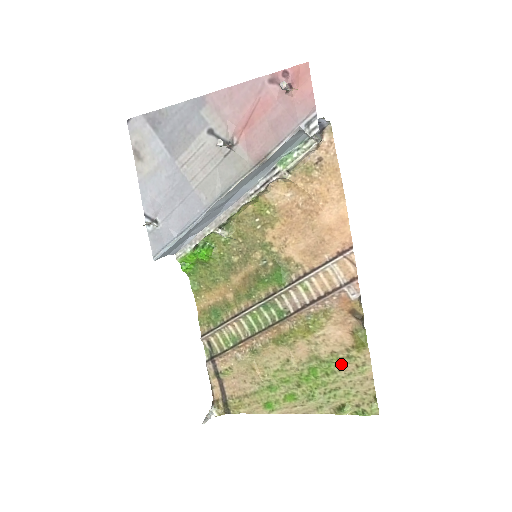
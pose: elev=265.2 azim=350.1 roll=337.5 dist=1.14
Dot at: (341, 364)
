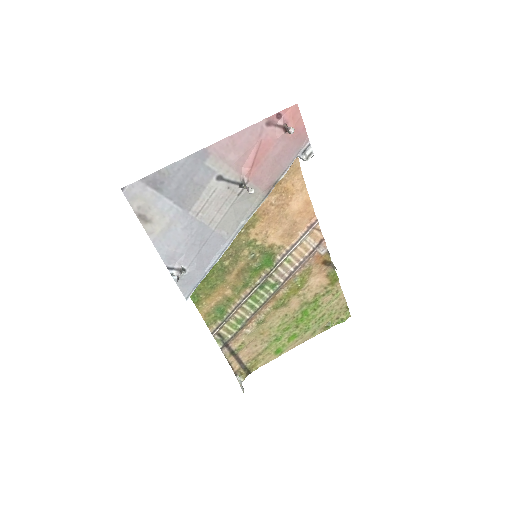
Dot at: (323, 299)
